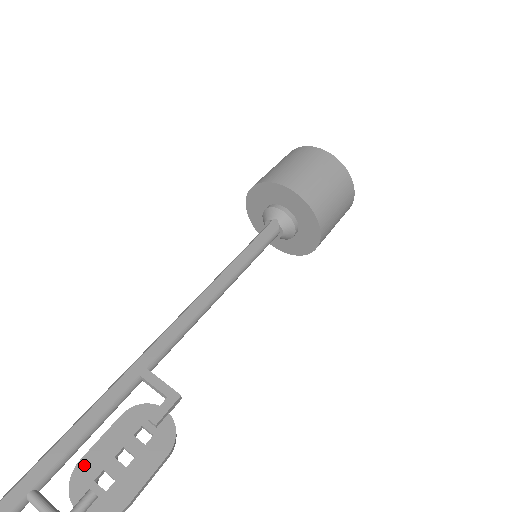
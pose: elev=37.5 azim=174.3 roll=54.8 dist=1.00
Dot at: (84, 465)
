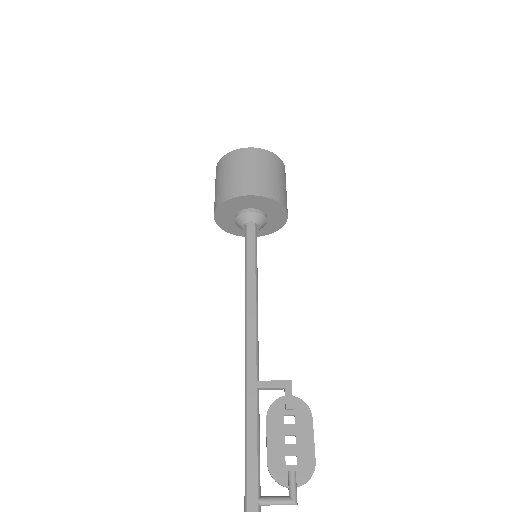
Dot at: (272, 462)
